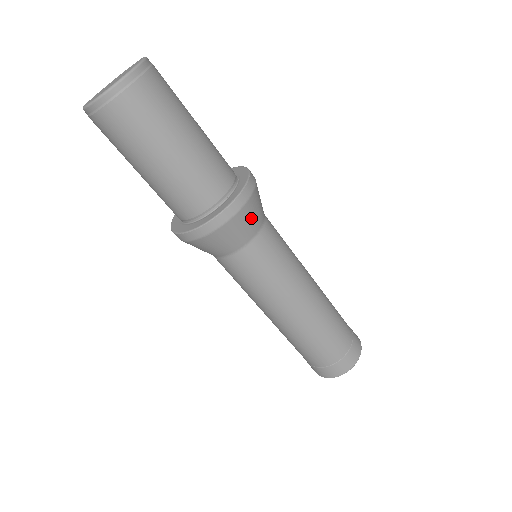
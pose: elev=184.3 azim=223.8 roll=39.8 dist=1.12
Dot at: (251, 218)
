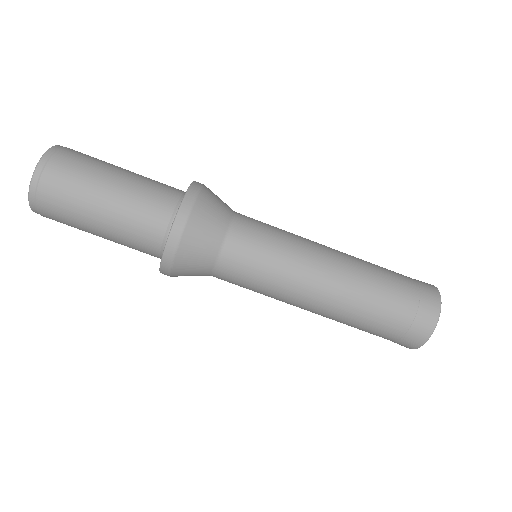
Dot at: (210, 218)
